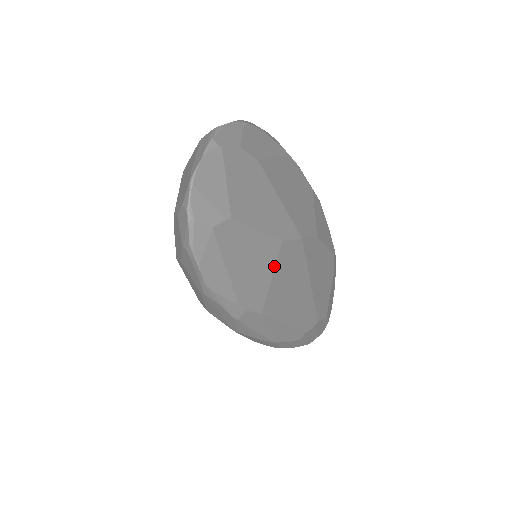
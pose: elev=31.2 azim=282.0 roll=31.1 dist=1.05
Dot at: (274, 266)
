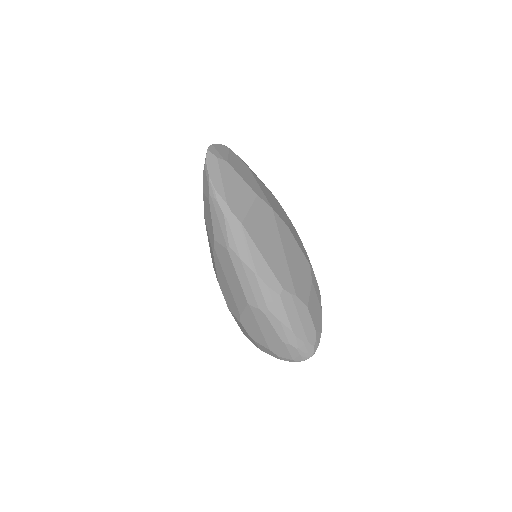
Dot at: (251, 204)
